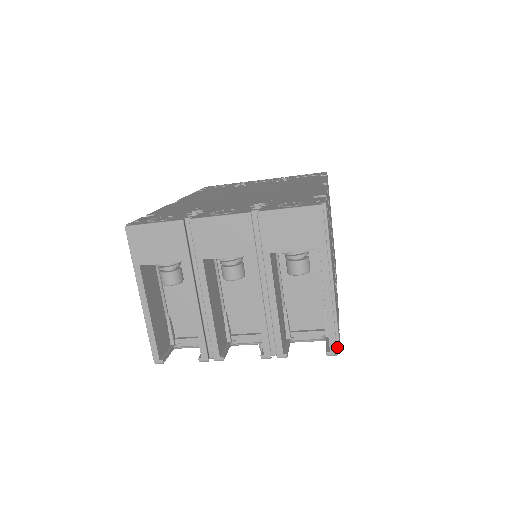
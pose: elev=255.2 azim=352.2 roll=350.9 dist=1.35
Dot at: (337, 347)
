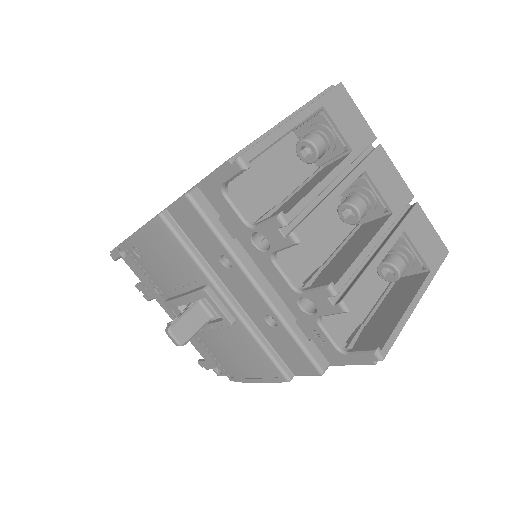
Dot at: occluded
